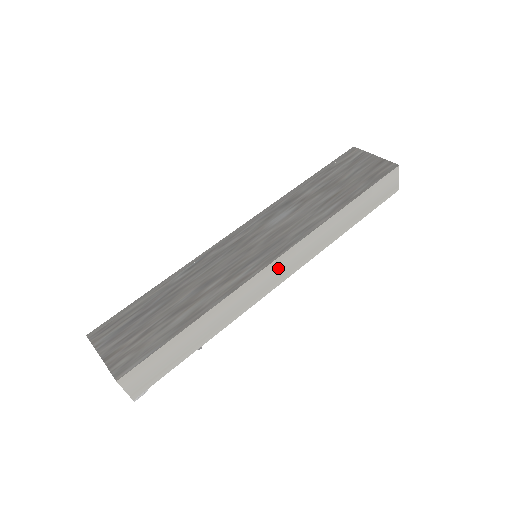
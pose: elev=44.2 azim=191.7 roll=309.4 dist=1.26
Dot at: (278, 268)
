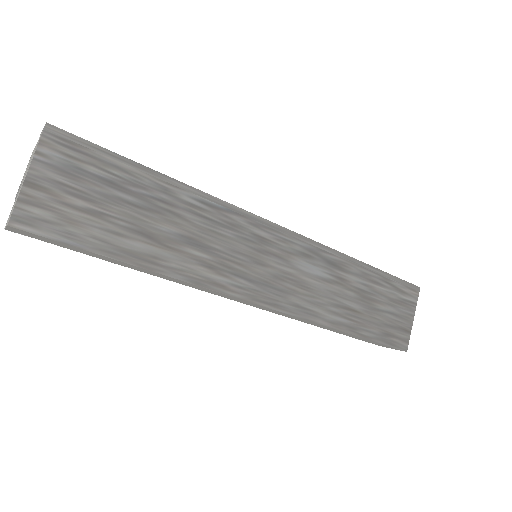
Dot at: (249, 303)
